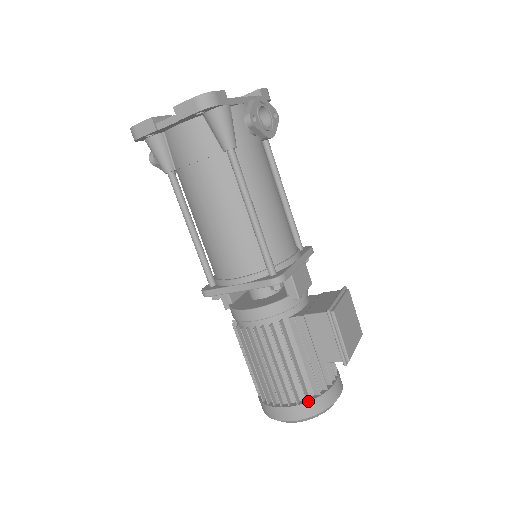
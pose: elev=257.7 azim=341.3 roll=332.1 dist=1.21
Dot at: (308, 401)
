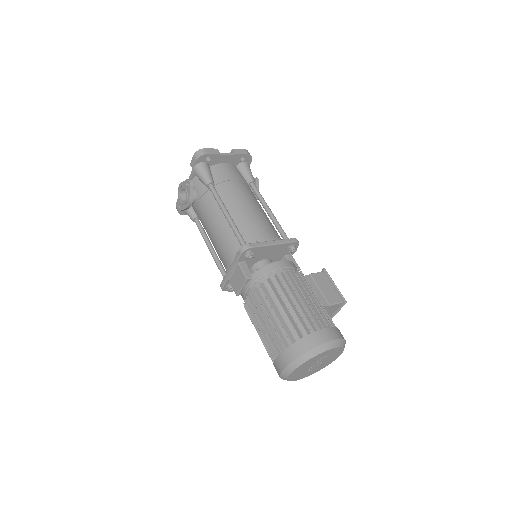
Dot at: occluded
